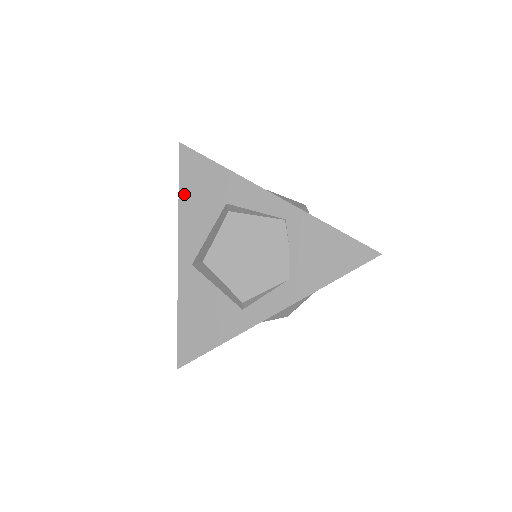
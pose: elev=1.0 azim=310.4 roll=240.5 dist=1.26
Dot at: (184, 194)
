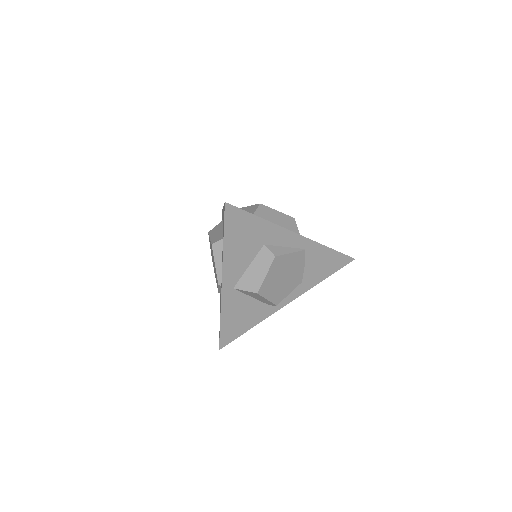
Dot at: (228, 242)
